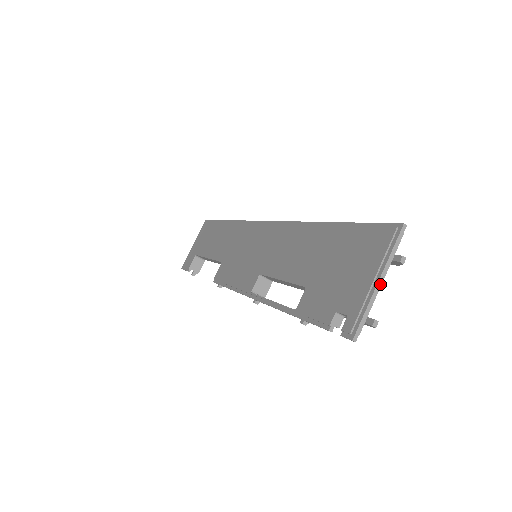
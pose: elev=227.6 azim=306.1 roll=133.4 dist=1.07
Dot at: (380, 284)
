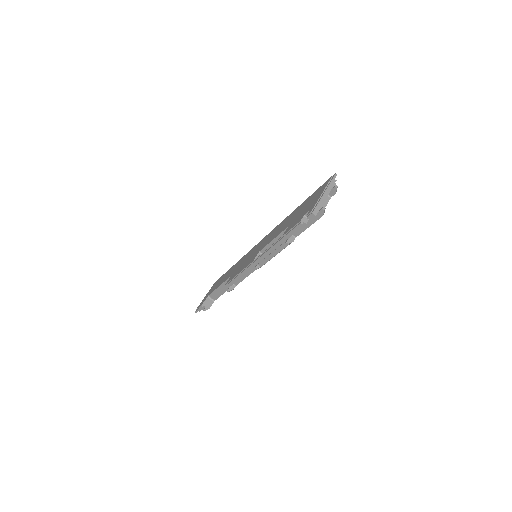
Dot at: (325, 194)
